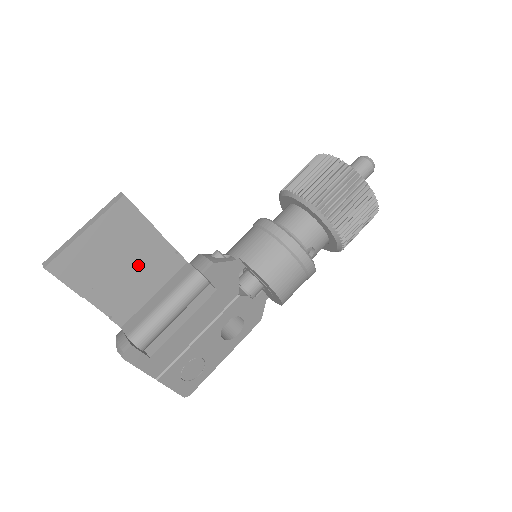
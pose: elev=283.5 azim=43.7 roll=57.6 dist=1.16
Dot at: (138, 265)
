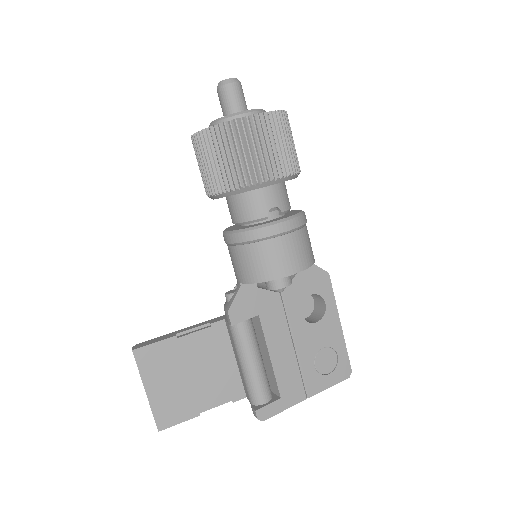
Dot at: (200, 362)
